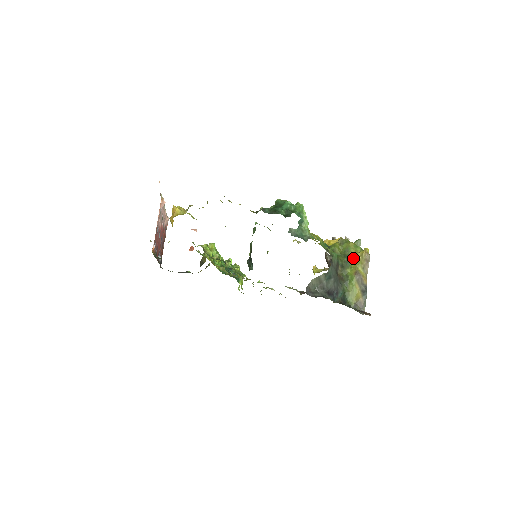
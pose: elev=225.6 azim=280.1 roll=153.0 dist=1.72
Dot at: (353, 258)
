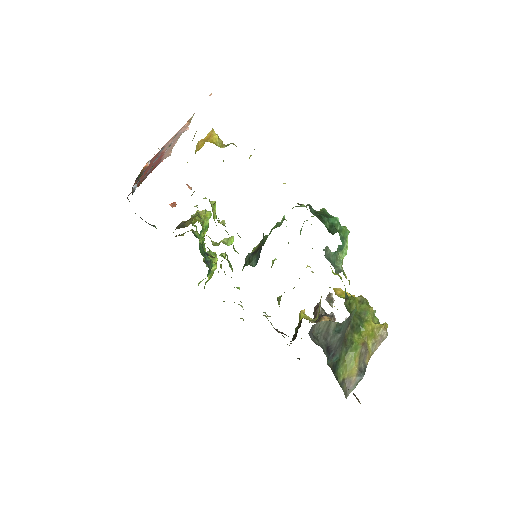
Dot at: (368, 325)
